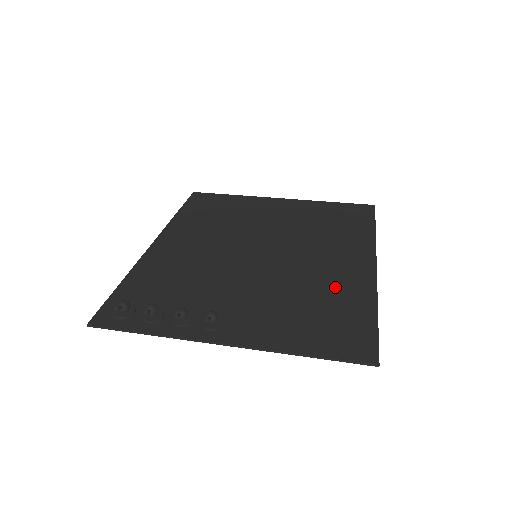
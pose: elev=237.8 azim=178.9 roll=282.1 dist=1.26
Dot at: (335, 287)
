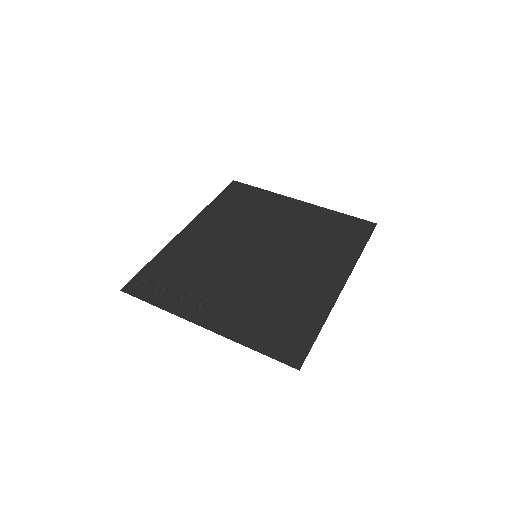
Dot at: (301, 298)
